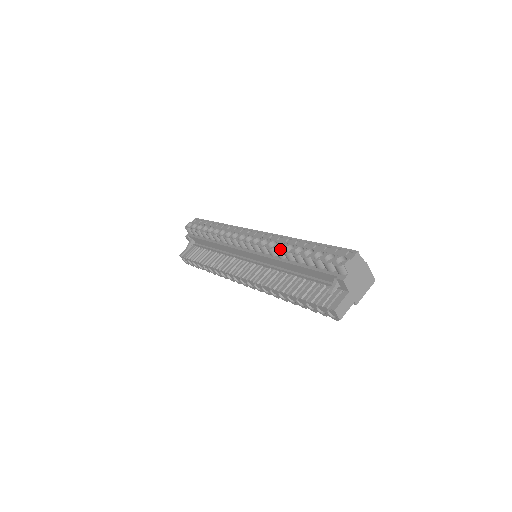
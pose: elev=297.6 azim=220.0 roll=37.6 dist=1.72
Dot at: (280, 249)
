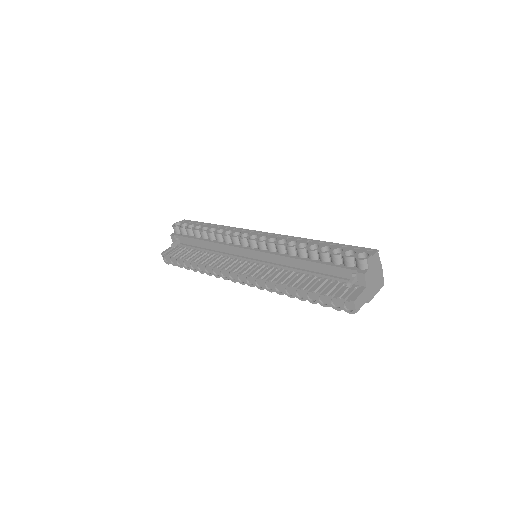
Dot at: occluded
